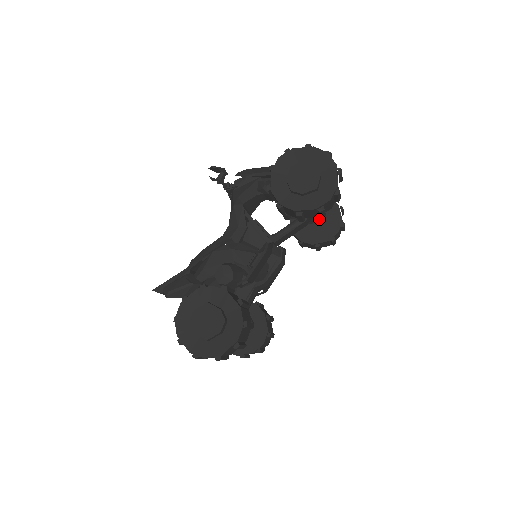
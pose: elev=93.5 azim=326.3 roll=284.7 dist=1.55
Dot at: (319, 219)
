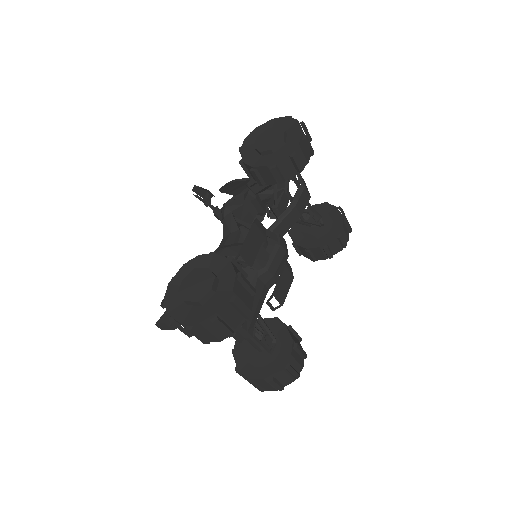
Dot at: (318, 221)
